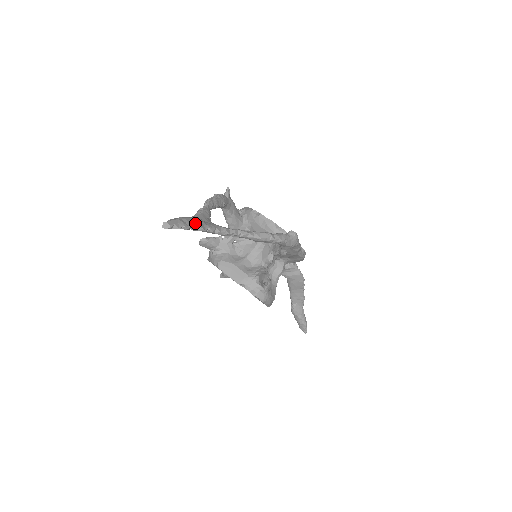
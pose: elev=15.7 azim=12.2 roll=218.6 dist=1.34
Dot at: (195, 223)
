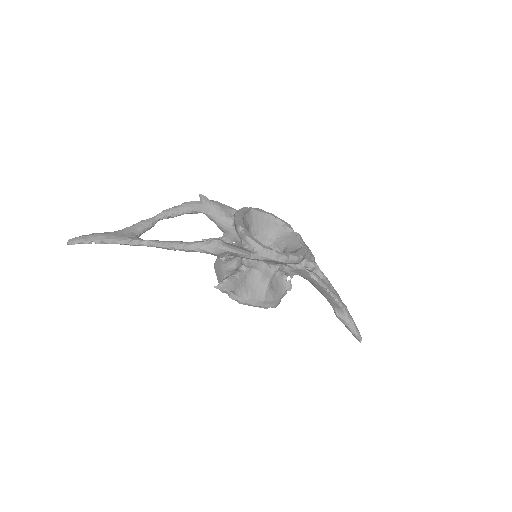
Dot at: (98, 238)
